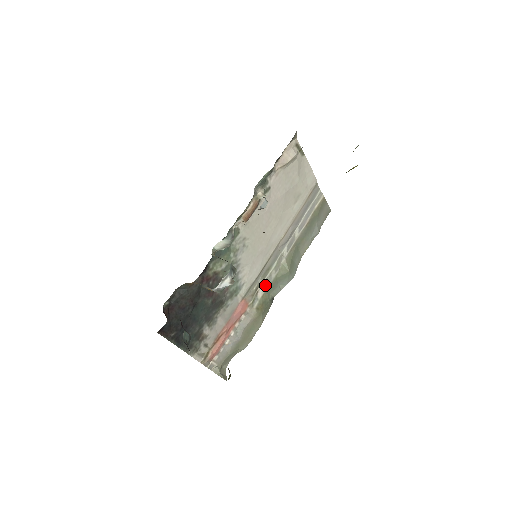
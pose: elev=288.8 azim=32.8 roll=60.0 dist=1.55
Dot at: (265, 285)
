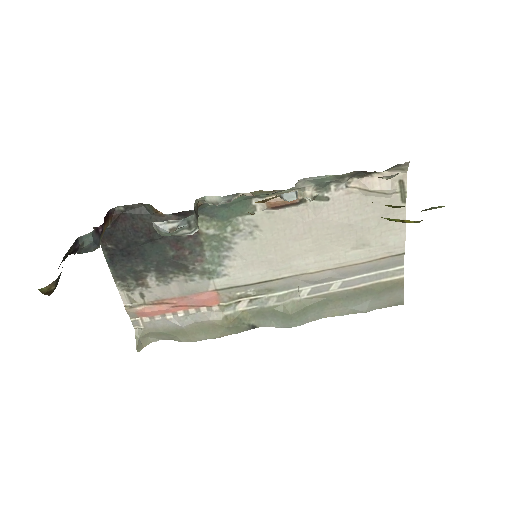
Dot at: (254, 303)
